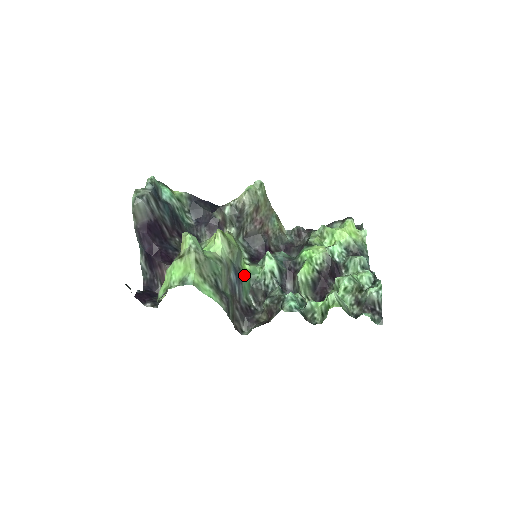
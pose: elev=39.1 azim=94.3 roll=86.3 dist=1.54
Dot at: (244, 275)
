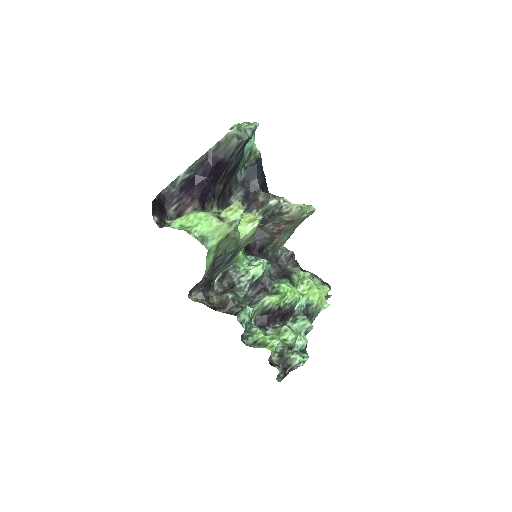
Dot at: (234, 259)
